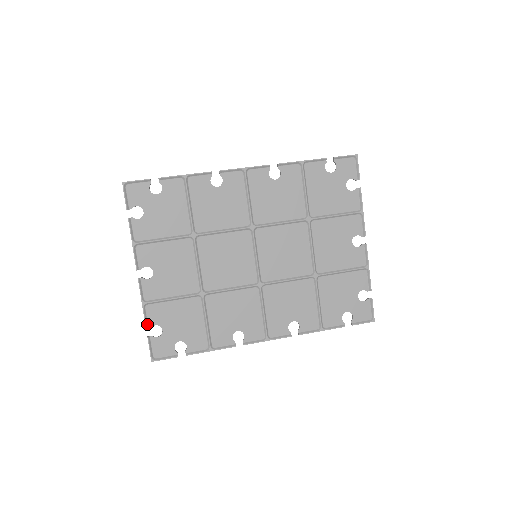
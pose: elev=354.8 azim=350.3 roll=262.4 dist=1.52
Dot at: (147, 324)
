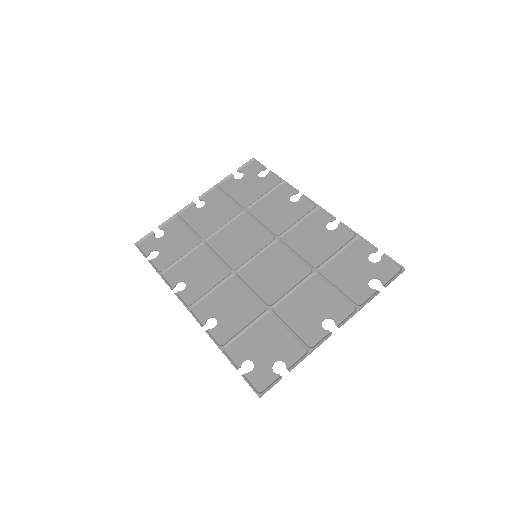
Dot at: (162, 226)
